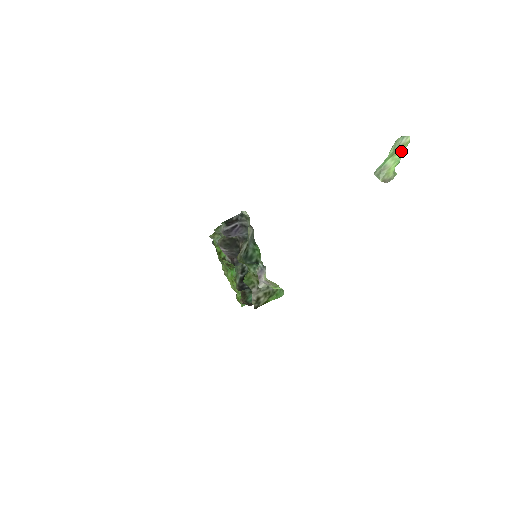
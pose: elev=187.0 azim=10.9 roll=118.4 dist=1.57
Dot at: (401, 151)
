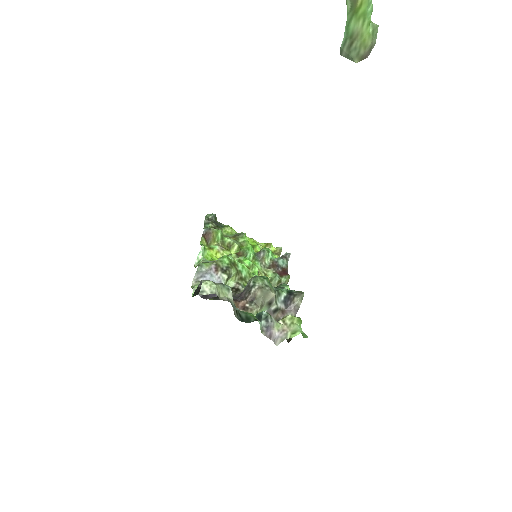
Dot at: out of frame
